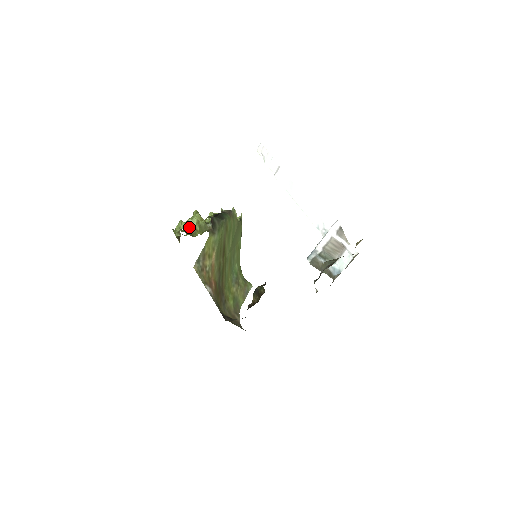
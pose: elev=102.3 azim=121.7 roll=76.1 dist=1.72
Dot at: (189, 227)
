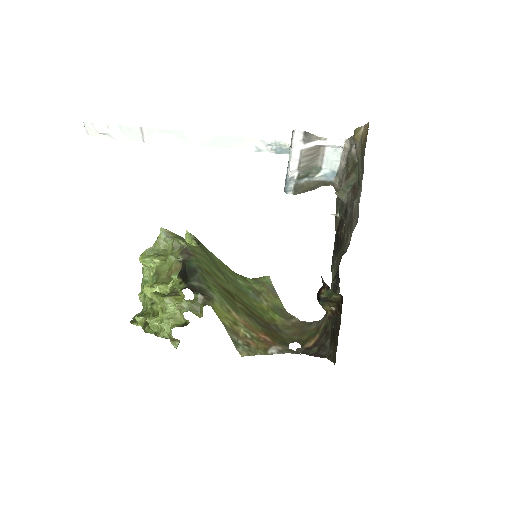
Dot at: (176, 322)
